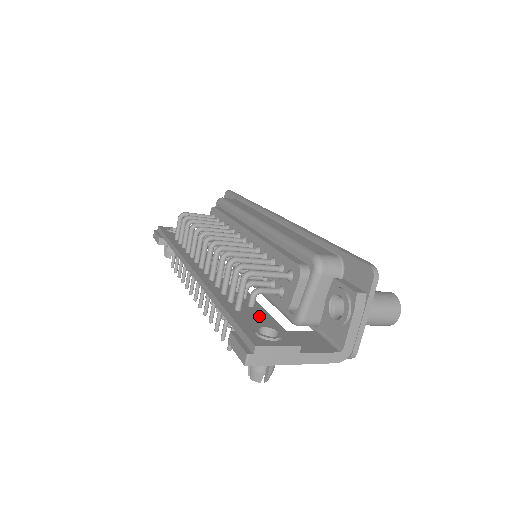
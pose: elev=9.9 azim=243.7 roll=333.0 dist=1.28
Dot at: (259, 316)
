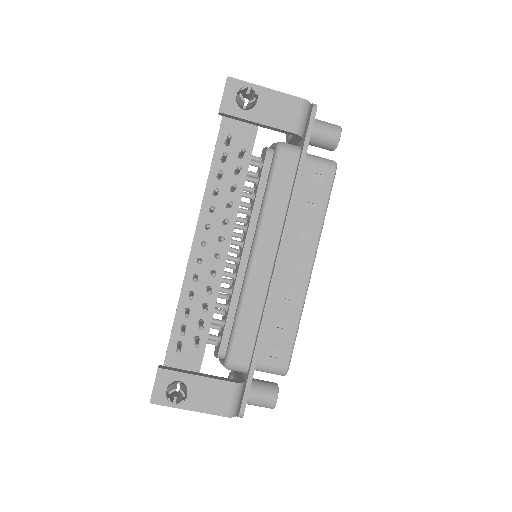
Dot at: (243, 137)
